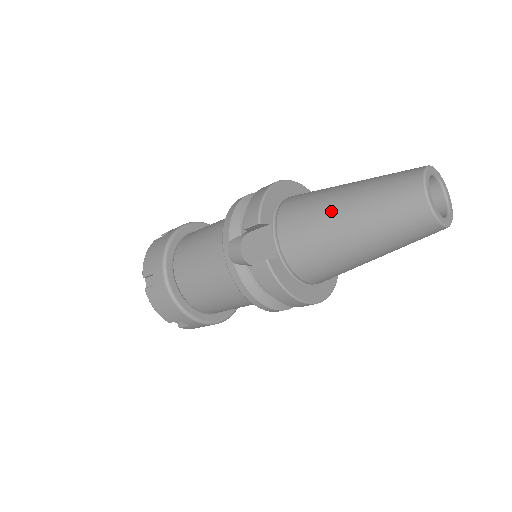
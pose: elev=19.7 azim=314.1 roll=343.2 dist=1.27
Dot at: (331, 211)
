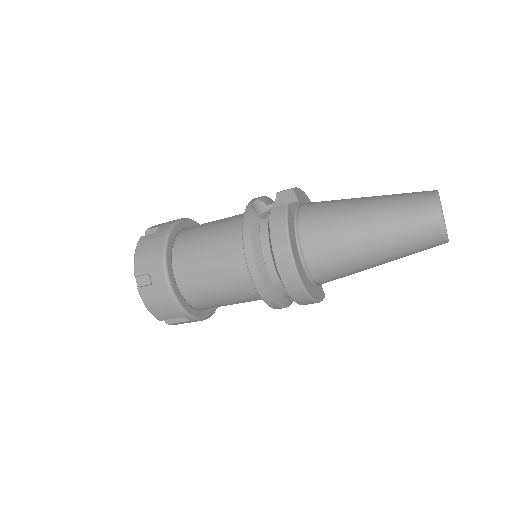
Dot at: (355, 199)
